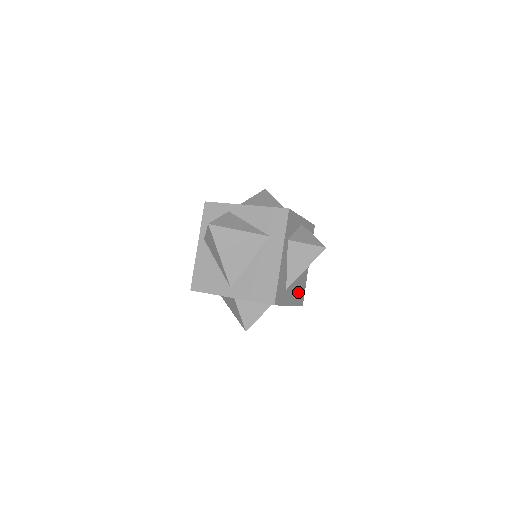
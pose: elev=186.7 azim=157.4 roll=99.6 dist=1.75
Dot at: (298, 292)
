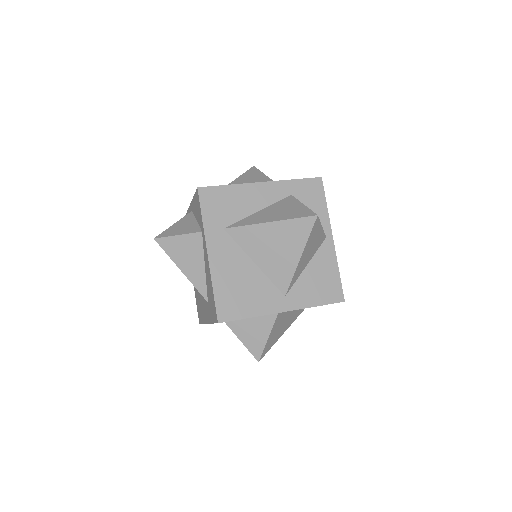
Dot at: occluded
